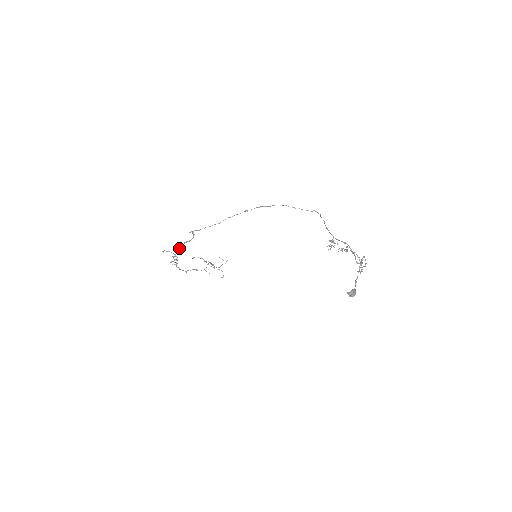
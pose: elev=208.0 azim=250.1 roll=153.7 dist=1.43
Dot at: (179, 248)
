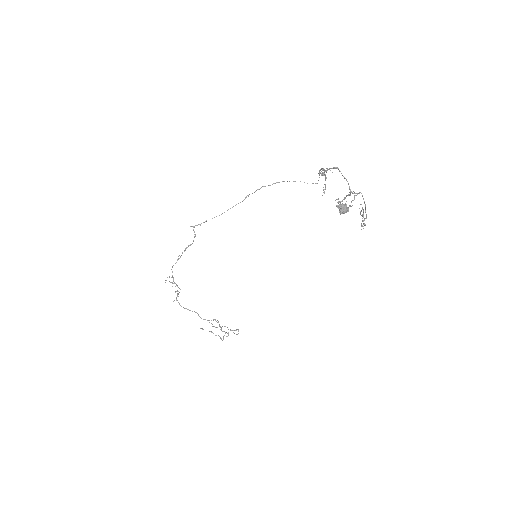
Dot at: (179, 255)
